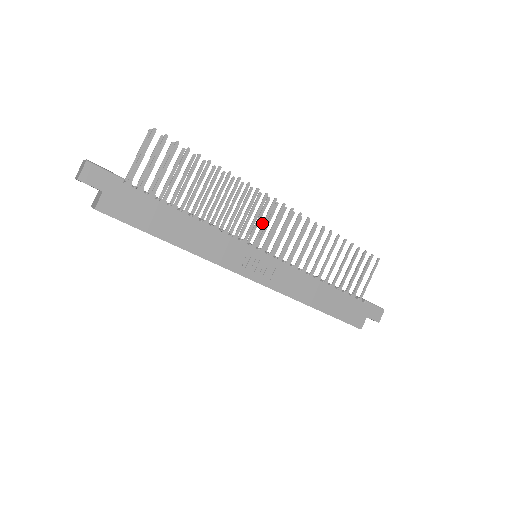
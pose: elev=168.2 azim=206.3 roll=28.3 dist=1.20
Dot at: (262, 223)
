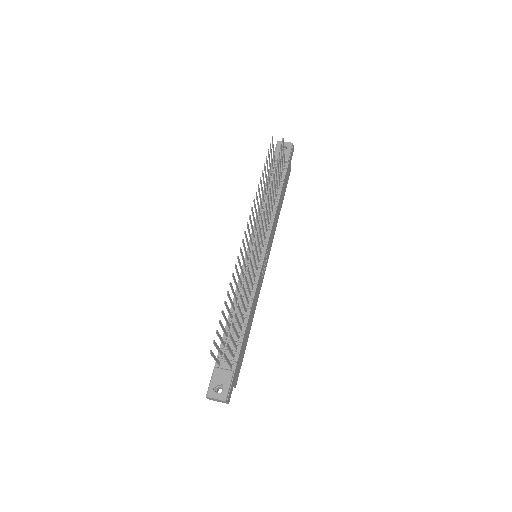
Dot at: (256, 254)
